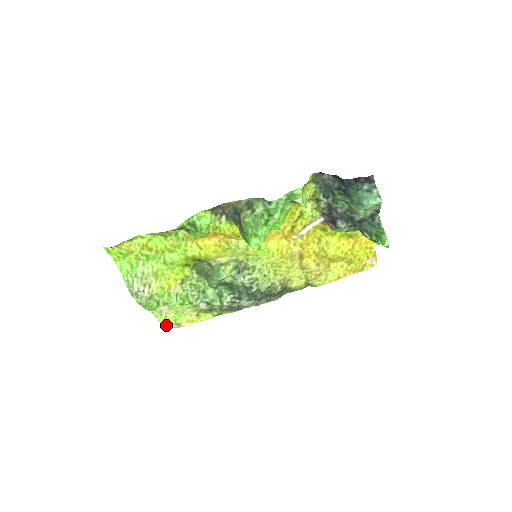
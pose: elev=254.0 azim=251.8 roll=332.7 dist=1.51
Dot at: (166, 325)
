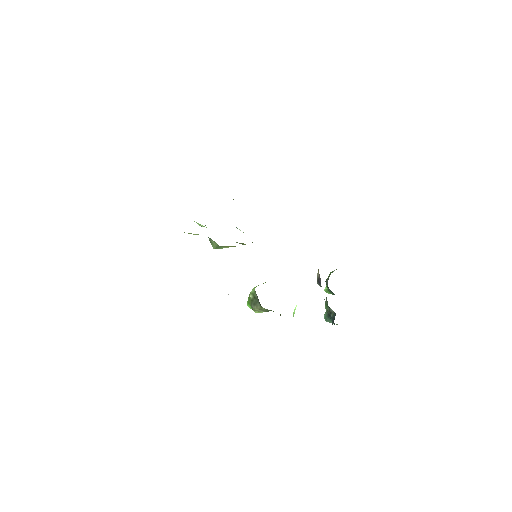
Dot at: occluded
